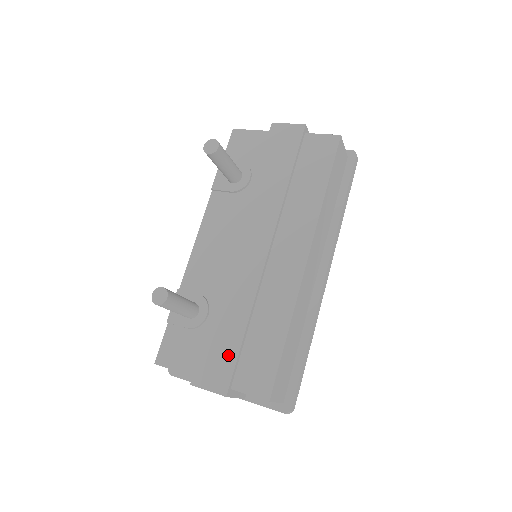
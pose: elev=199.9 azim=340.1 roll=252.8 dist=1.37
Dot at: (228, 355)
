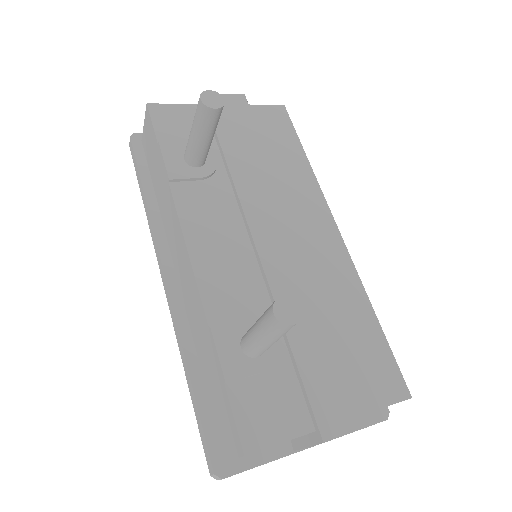
Dot at: (341, 373)
